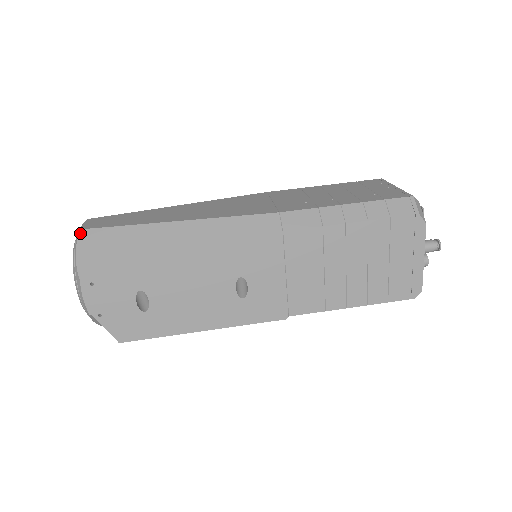
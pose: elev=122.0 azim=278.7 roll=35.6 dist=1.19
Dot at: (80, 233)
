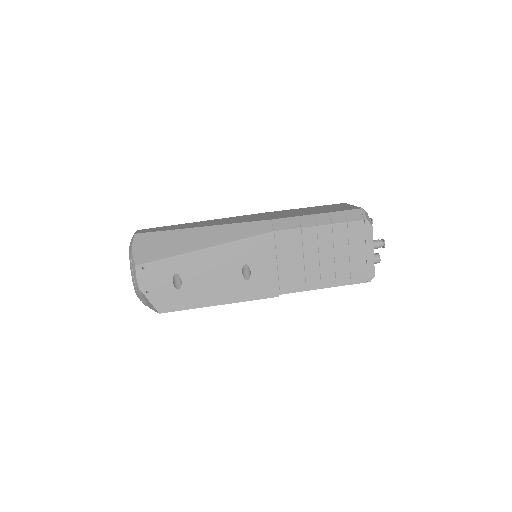
Dot at: (135, 236)
